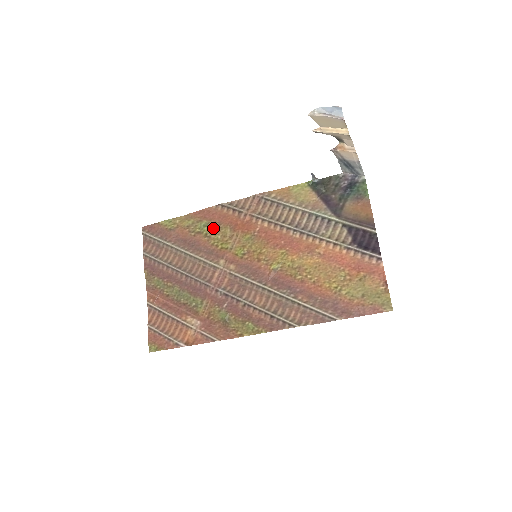
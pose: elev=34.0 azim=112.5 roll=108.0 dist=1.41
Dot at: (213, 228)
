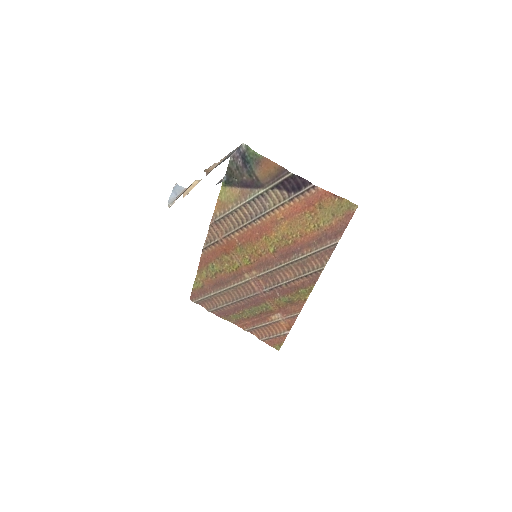
Dot at: (218, 264)
